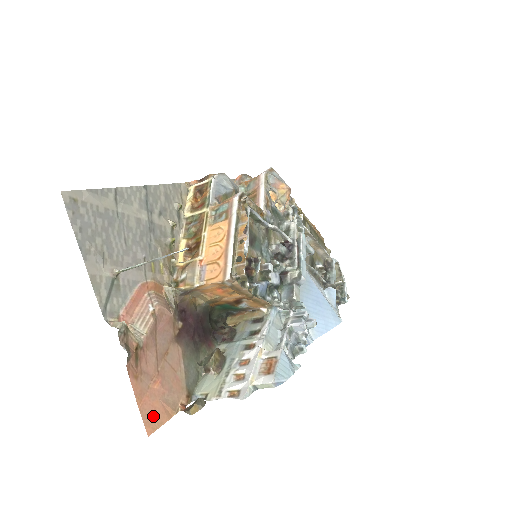
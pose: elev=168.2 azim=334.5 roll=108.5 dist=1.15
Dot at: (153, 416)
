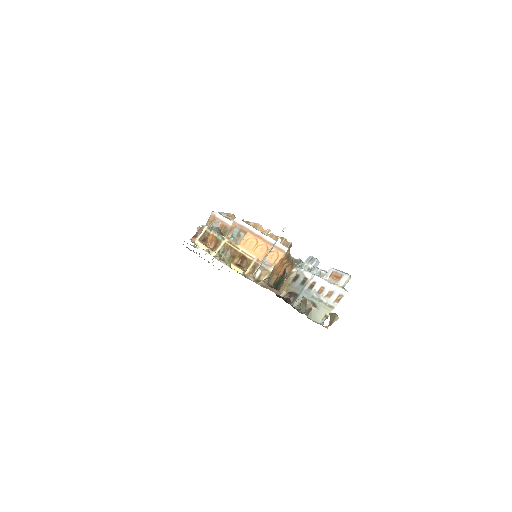
Dot at: occluded
